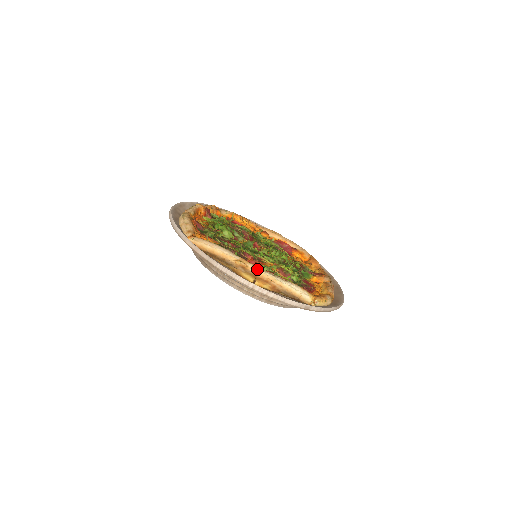
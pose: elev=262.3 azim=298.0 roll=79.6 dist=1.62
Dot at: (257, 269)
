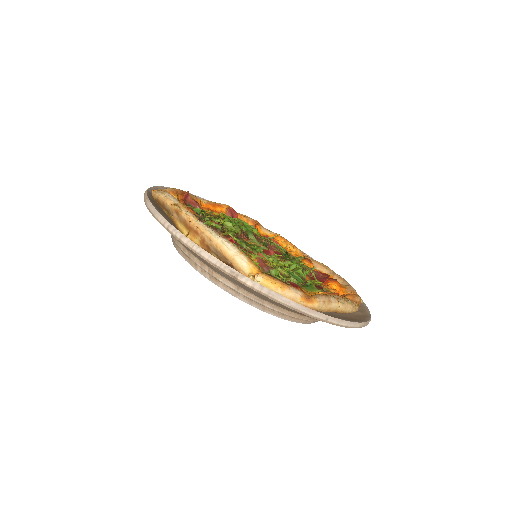
Dot at: (190, 215)
